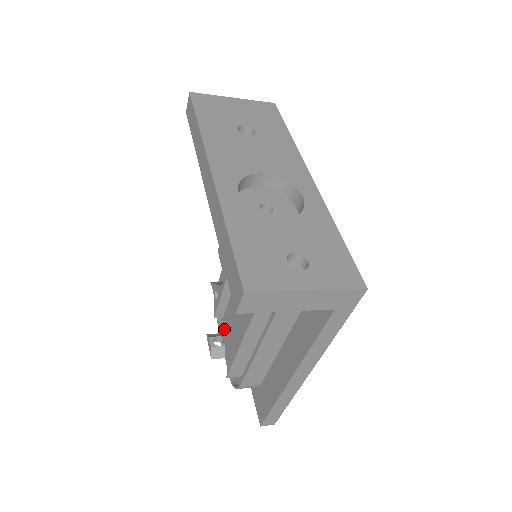
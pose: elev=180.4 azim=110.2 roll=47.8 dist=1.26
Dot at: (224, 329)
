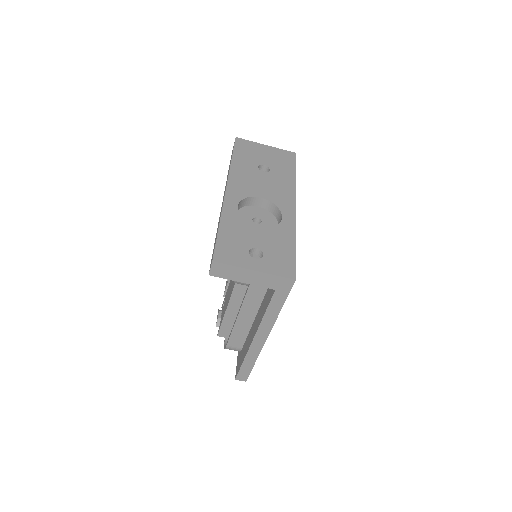
Dot at: occluded
